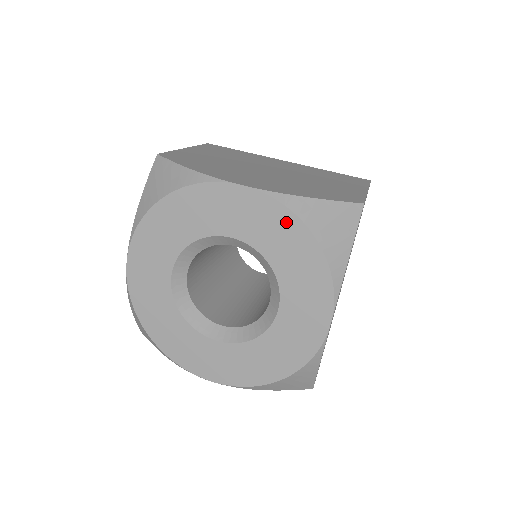
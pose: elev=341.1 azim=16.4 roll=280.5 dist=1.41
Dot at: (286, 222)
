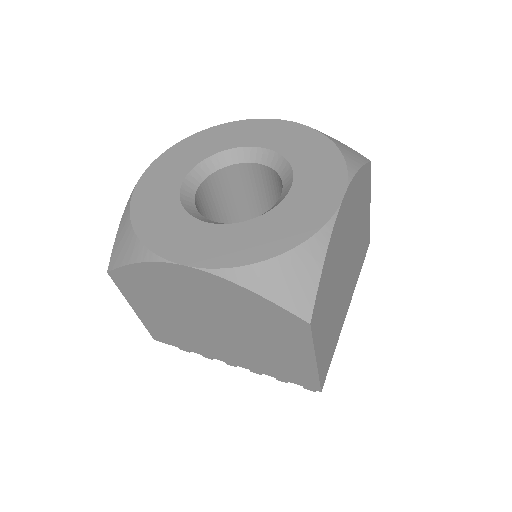
Dot at: (308, 135)
